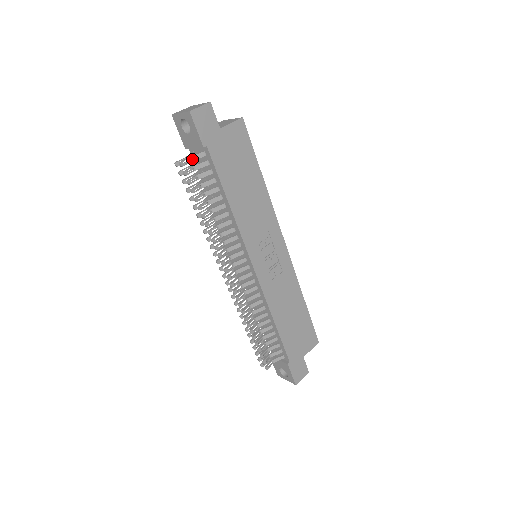
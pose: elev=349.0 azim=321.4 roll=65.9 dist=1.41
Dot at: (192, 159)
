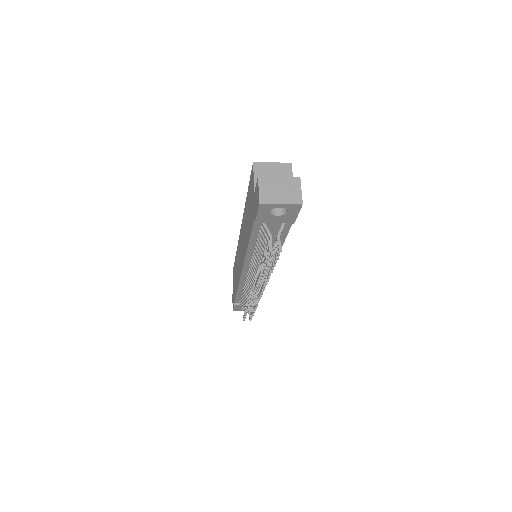
Dot at: (279, 237)
